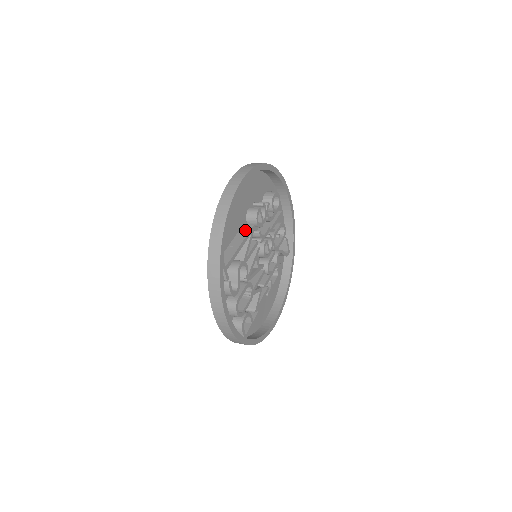
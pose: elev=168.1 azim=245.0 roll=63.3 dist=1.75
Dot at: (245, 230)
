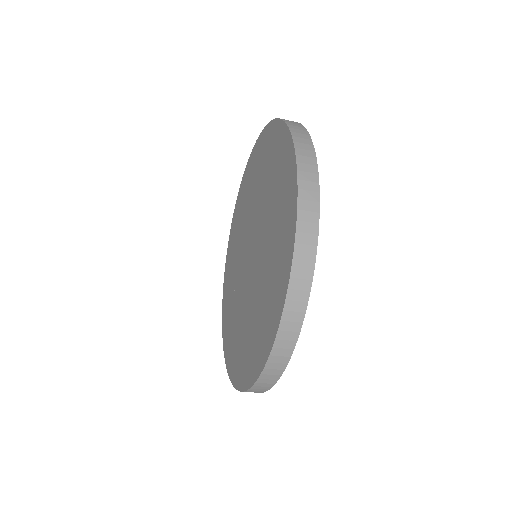
Dot at: occluded
